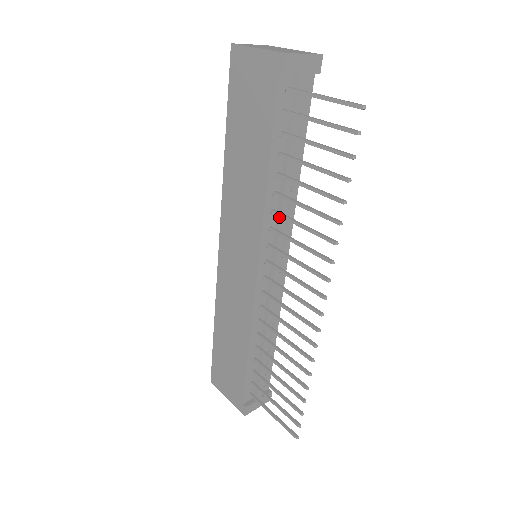
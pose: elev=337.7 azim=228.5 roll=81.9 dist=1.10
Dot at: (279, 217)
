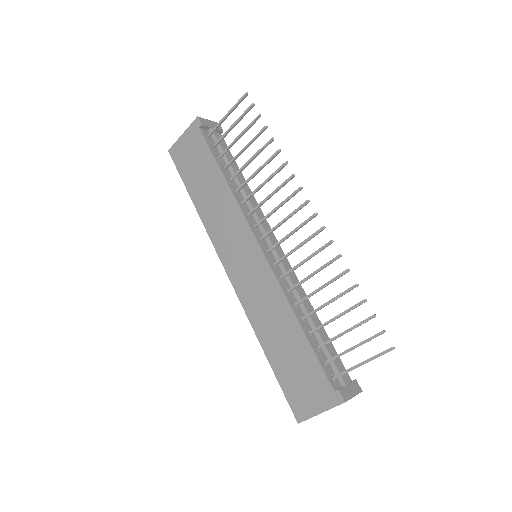
Dot at: (250, 206)
